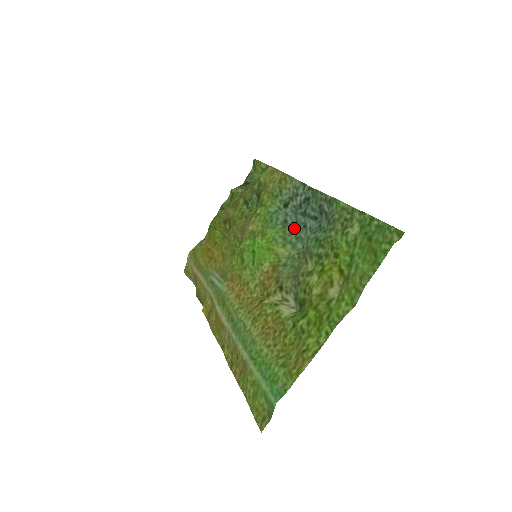
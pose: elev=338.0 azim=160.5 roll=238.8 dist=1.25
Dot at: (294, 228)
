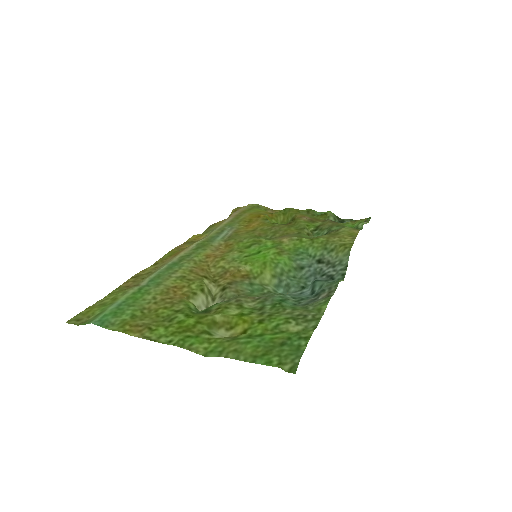
Dot at: (298, 279)
